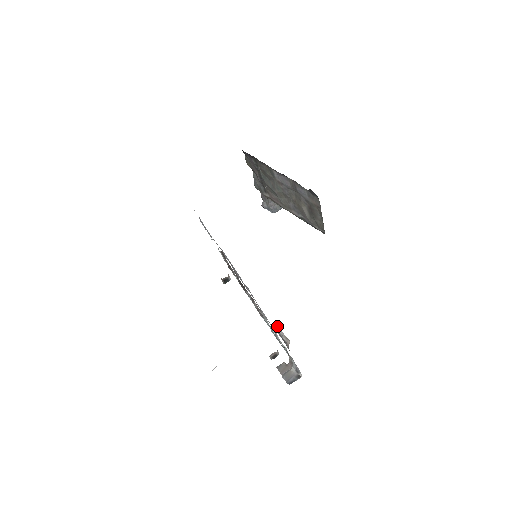
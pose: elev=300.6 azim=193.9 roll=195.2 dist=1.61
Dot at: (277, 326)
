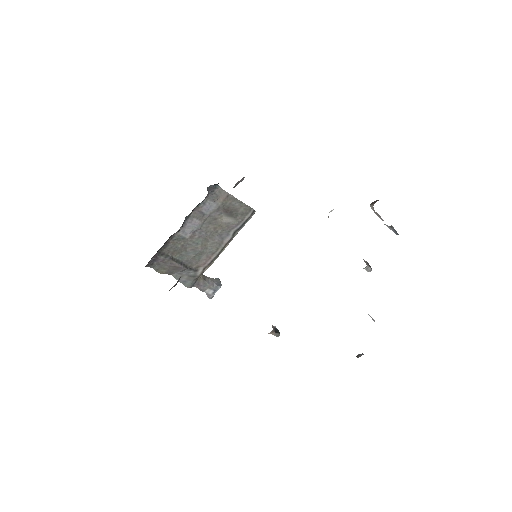
Dot at: (331, 211)
